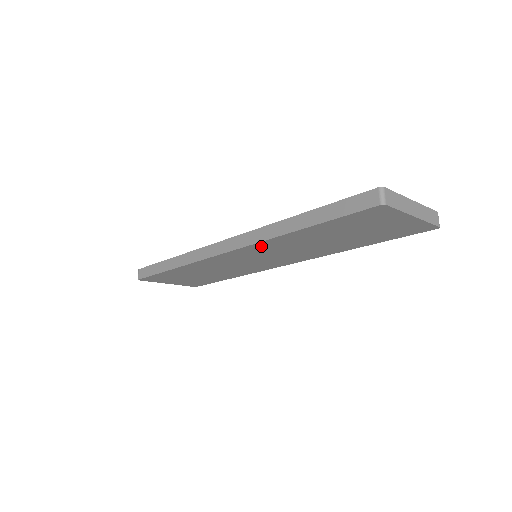
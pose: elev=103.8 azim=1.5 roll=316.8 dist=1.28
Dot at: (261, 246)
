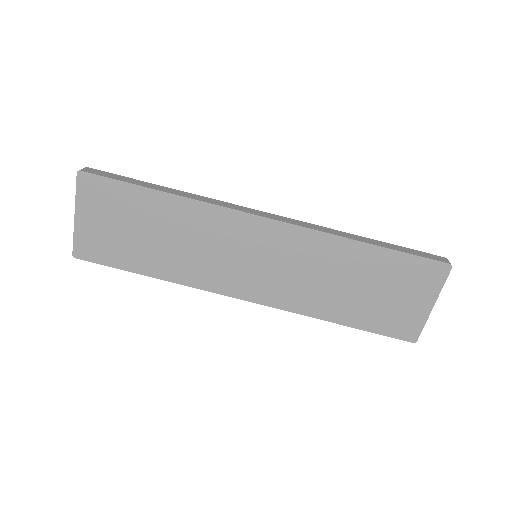
Dot at: (304, 239)
